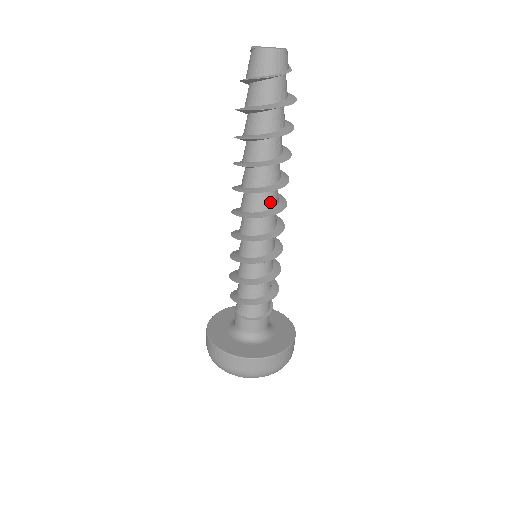
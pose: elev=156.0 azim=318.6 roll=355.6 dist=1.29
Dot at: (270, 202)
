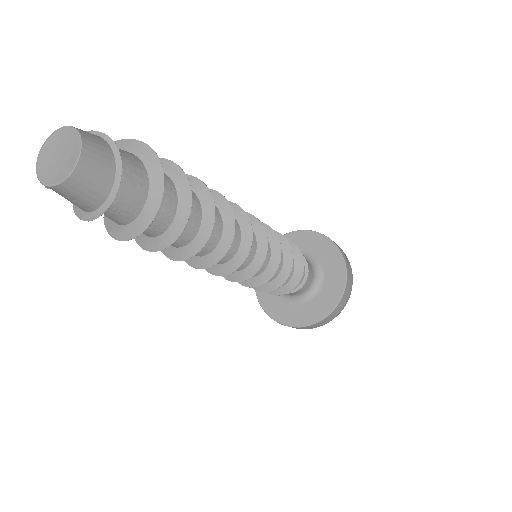
Dot at: (234, 235)
